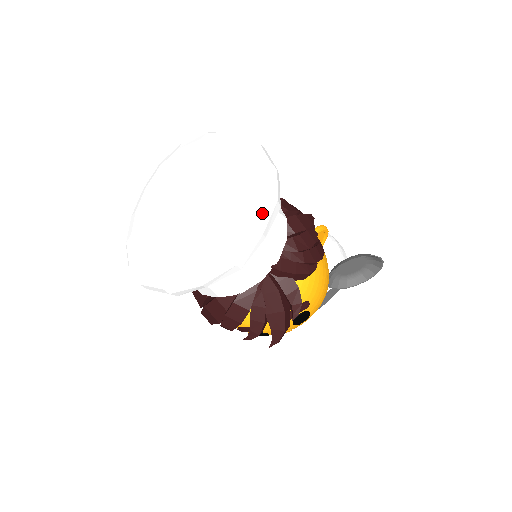
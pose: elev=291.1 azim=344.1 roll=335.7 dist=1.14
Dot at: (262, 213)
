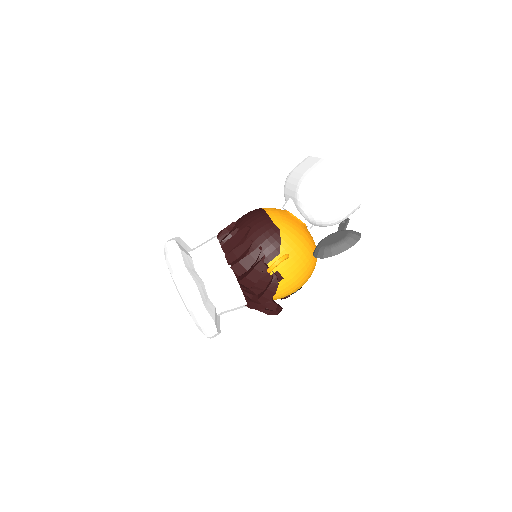
Dot at: (205, 333)
